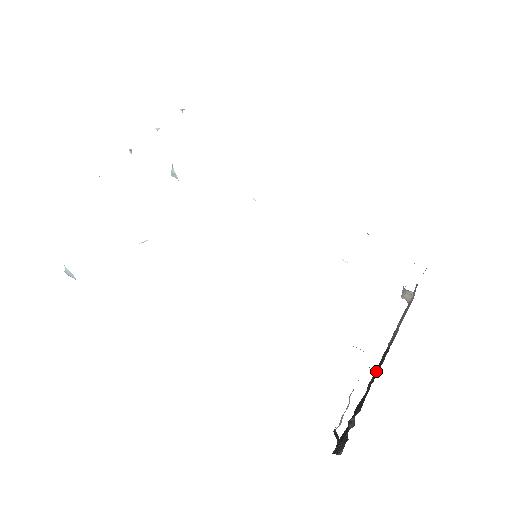
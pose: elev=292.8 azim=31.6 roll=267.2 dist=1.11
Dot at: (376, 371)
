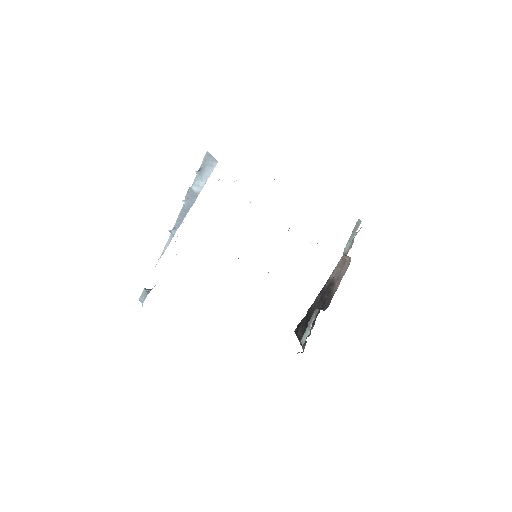
Dot at: (322, 295)
